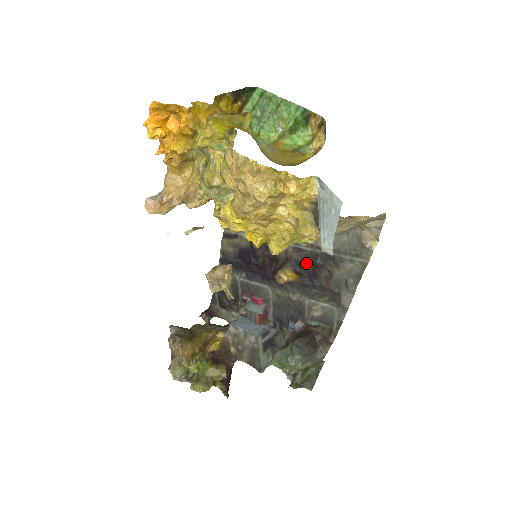
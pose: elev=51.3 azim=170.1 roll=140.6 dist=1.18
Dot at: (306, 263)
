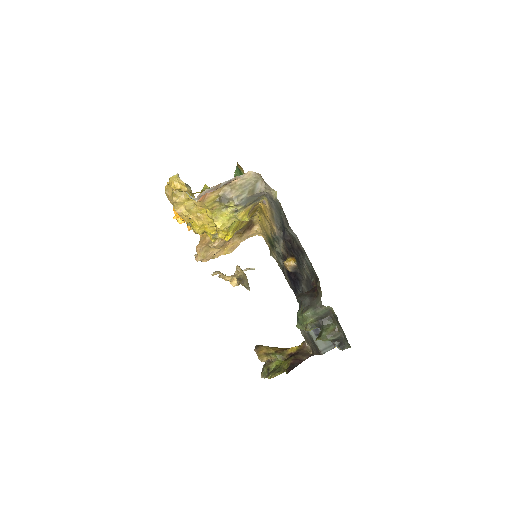
Dot at: (288, 244)
